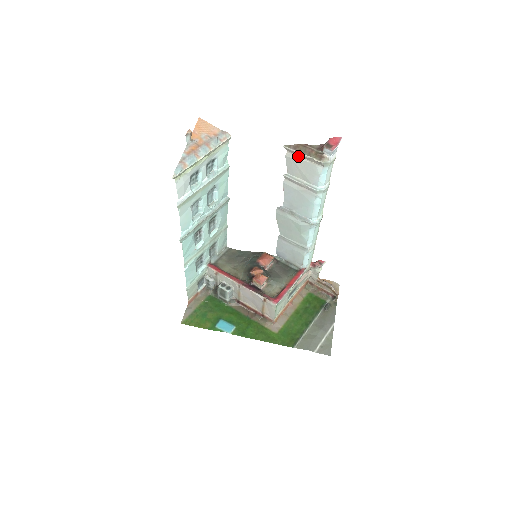
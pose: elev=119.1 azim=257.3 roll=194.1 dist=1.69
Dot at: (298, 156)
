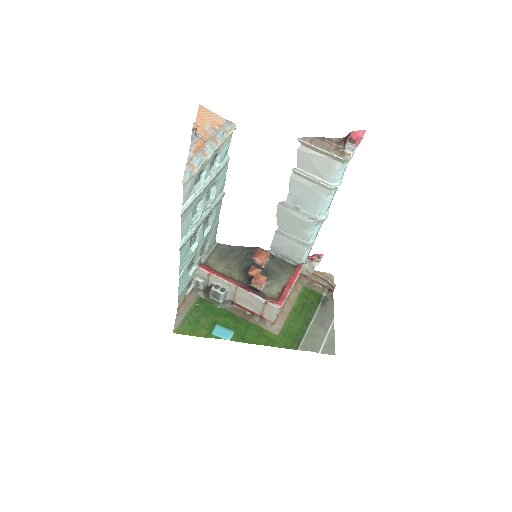
Dot at: (313, 150)
